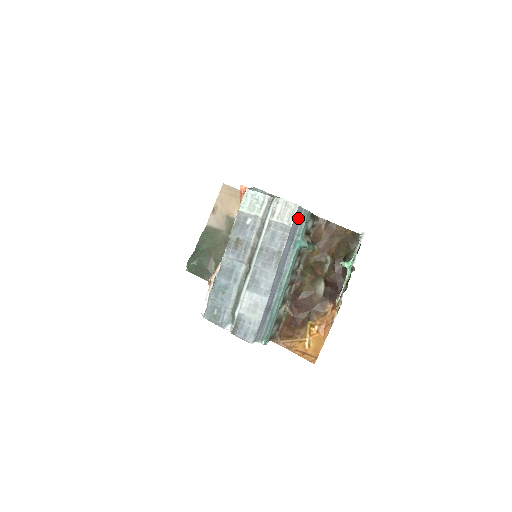
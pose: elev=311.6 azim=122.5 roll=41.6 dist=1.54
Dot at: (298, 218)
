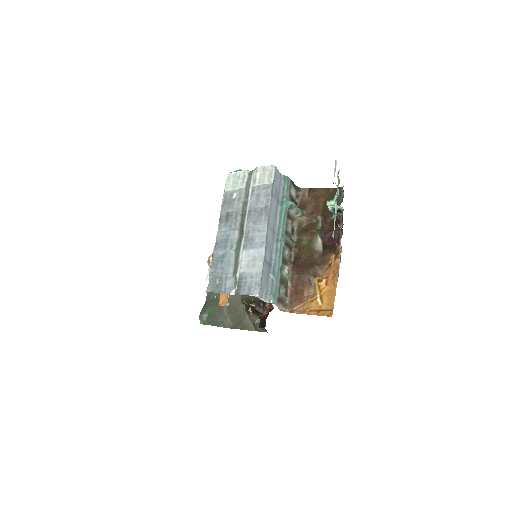
Dot at: (278, 181)
